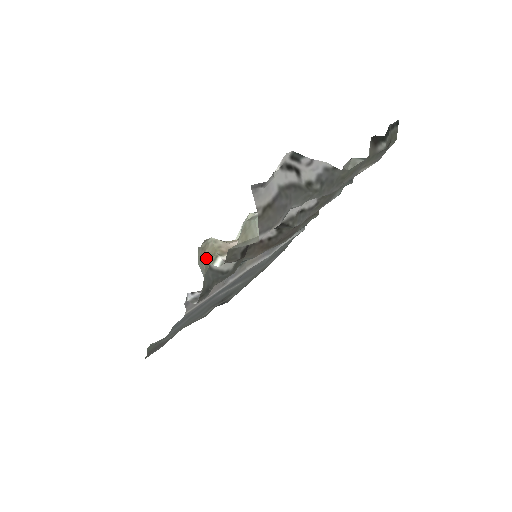
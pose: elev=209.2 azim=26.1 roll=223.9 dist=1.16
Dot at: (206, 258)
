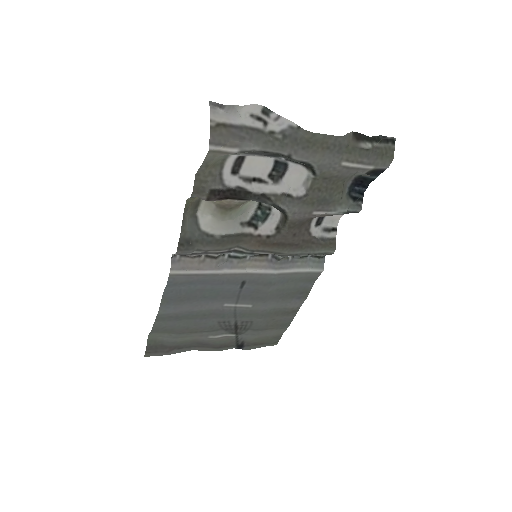
Dot at: (190, 203)
